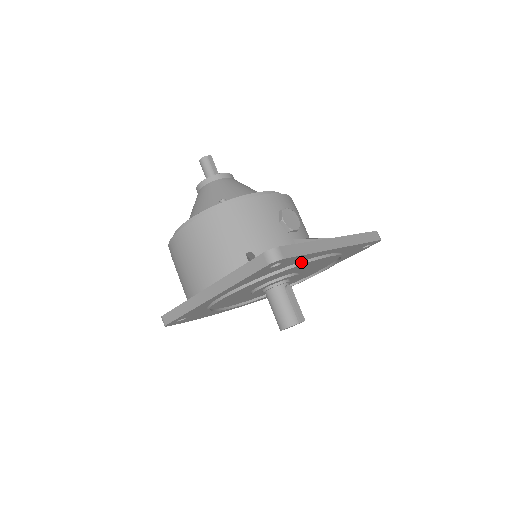
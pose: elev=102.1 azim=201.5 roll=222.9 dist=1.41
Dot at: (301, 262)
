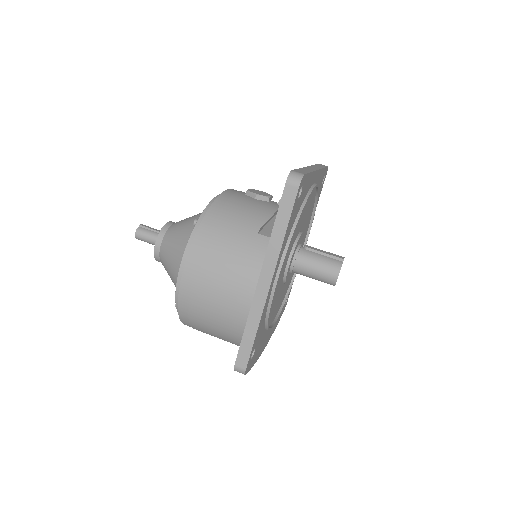
Dot at: (307, 195)
